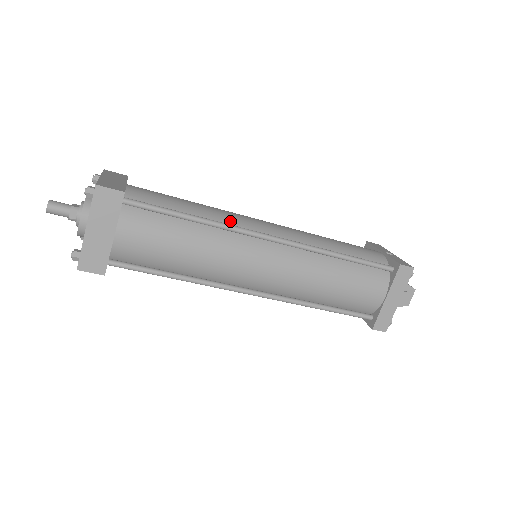
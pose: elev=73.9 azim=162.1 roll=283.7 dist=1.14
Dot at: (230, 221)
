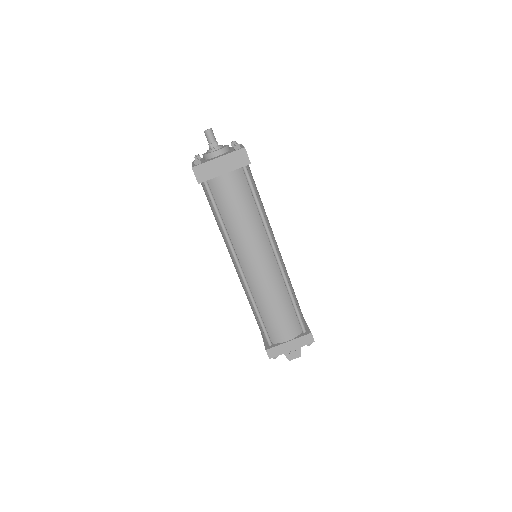
Dot at: occluded
